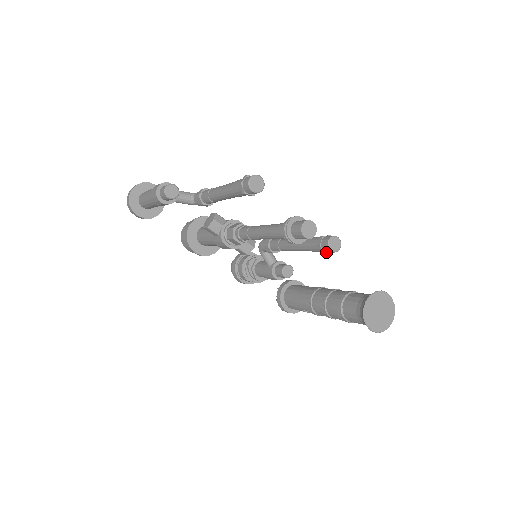
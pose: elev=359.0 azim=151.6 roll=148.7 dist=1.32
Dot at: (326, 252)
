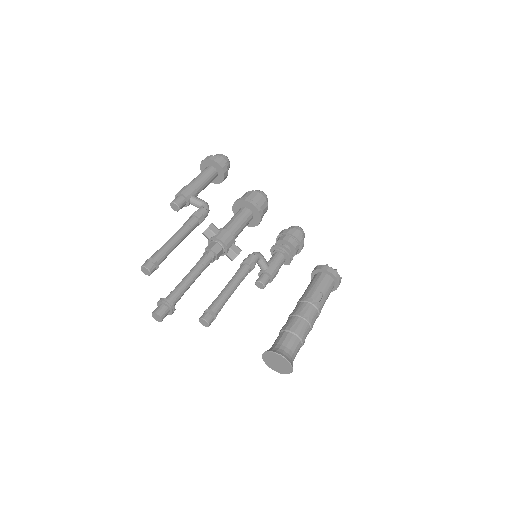
Dot at: occluded
